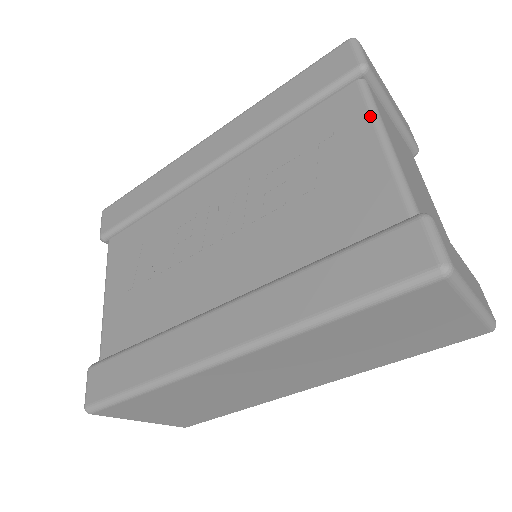
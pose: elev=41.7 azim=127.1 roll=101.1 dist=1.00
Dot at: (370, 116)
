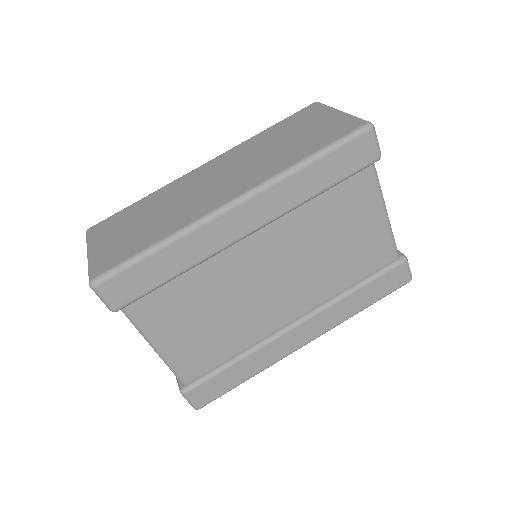
Dot at: occluded
